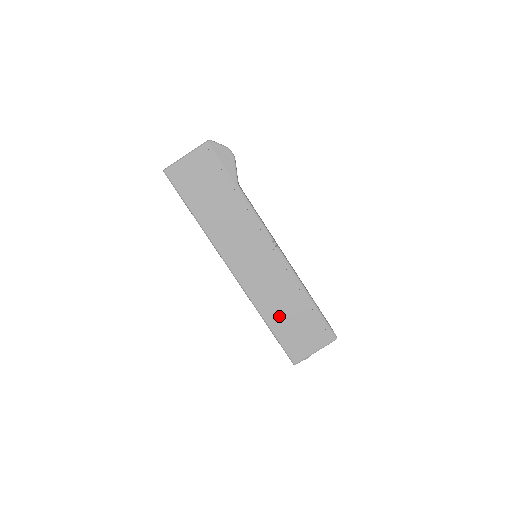
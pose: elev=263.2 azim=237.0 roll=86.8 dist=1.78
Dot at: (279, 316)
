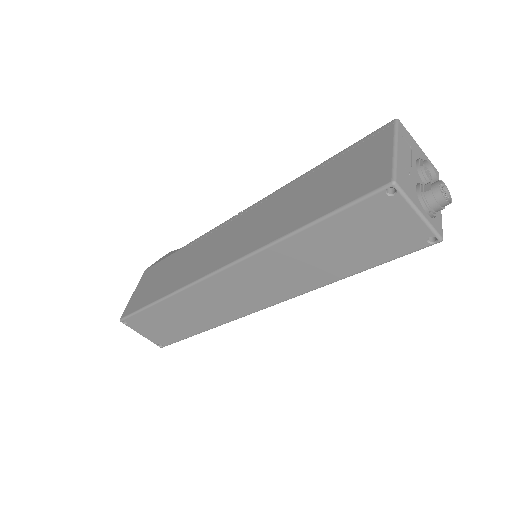
Dot at: (303, 210)
